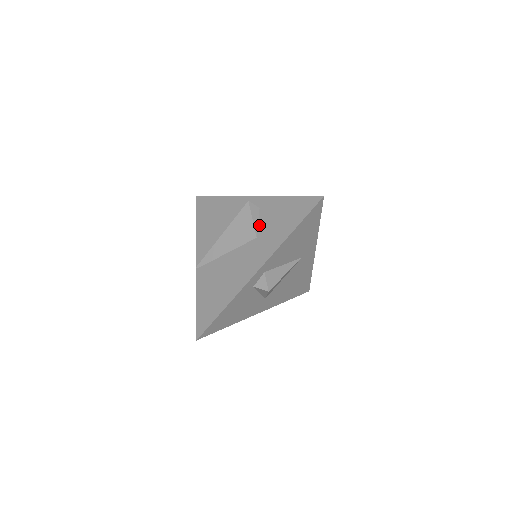
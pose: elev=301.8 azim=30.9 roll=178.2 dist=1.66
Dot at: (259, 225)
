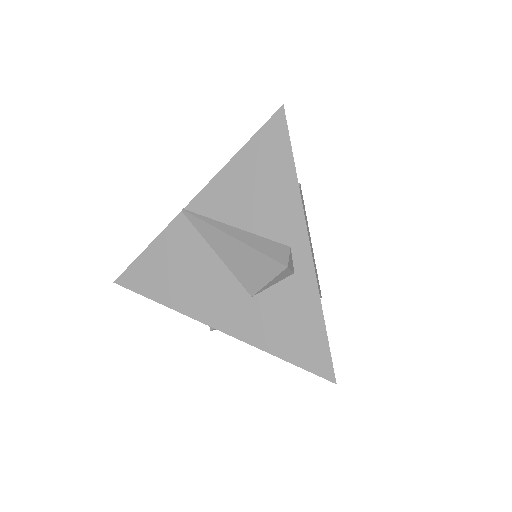
Dot at: (269, 290)
